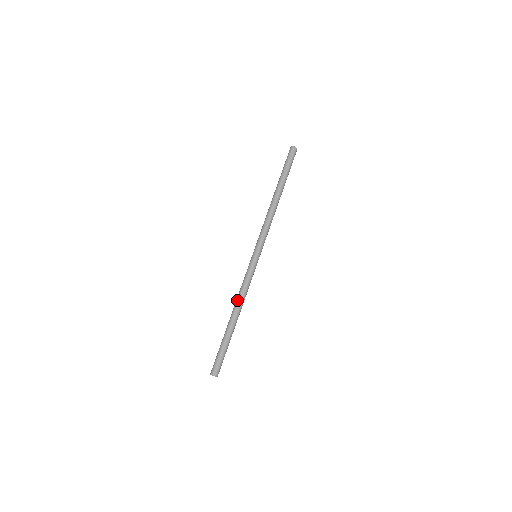
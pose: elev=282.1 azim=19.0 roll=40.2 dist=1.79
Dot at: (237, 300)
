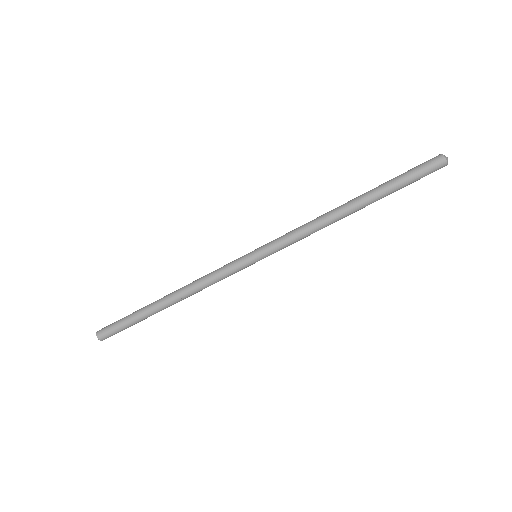
Dot at: (188, 286)
